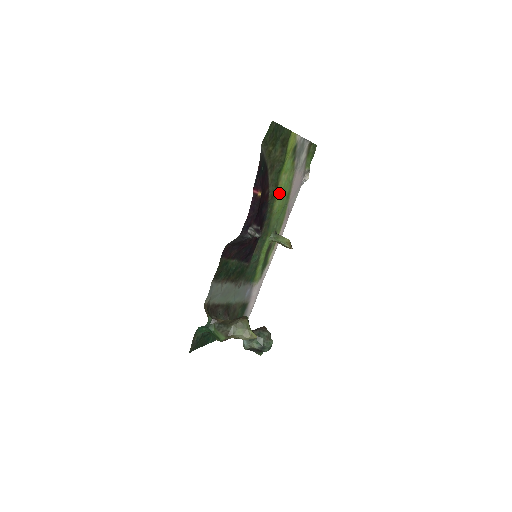
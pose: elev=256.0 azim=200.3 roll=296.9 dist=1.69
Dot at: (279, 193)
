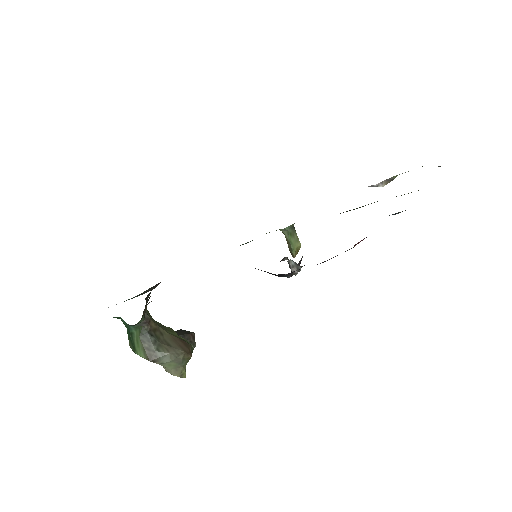
Dot at: occluded
